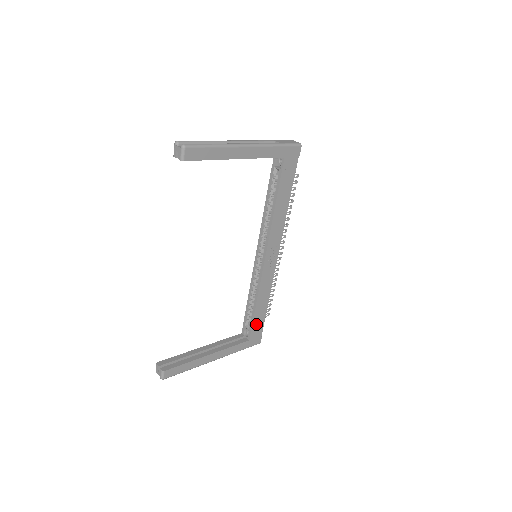
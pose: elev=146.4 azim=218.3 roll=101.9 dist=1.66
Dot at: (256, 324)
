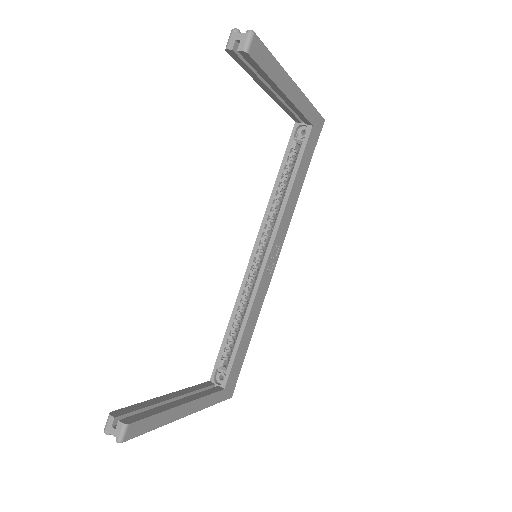
Dot at: (236, 363)
